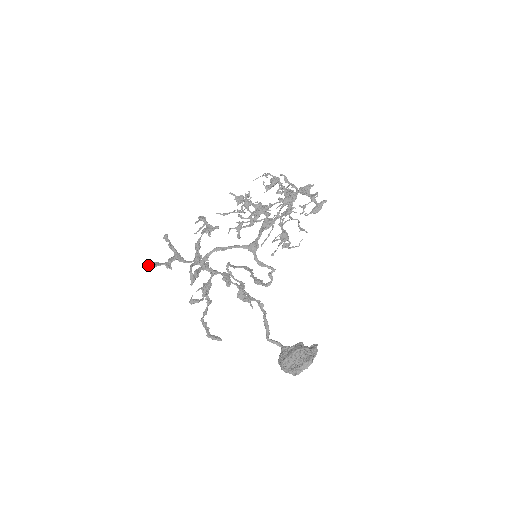
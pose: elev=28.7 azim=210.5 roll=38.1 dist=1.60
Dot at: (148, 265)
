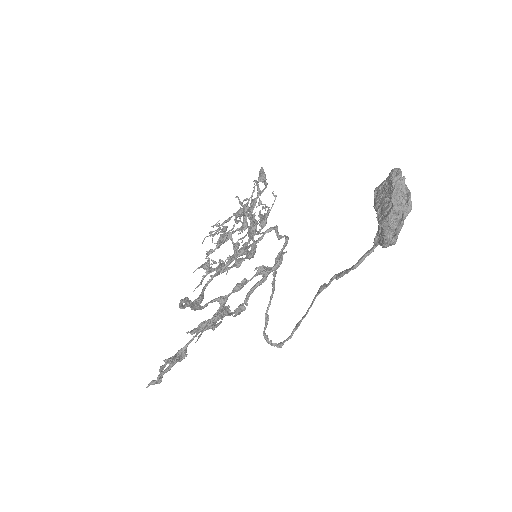
Dot at: (146, 387)
